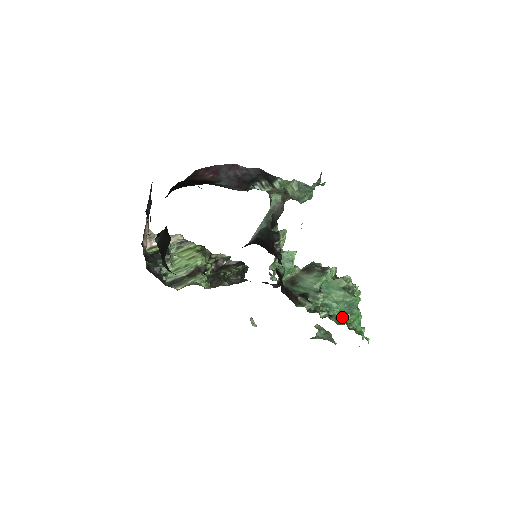
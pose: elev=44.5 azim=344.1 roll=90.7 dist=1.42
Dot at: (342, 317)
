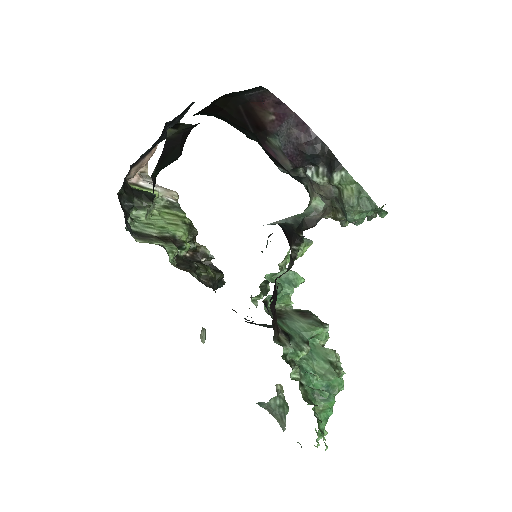
Dot at: (318, 391)
